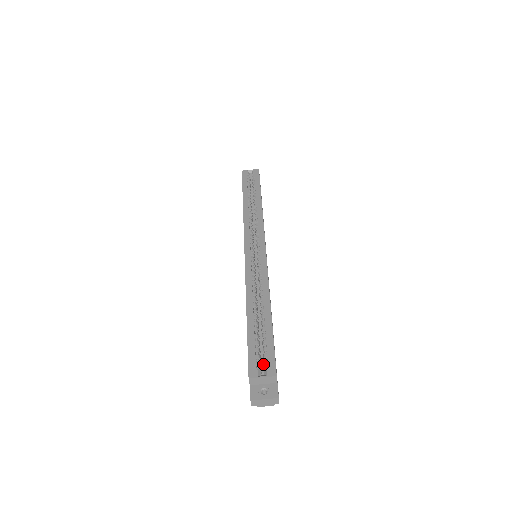
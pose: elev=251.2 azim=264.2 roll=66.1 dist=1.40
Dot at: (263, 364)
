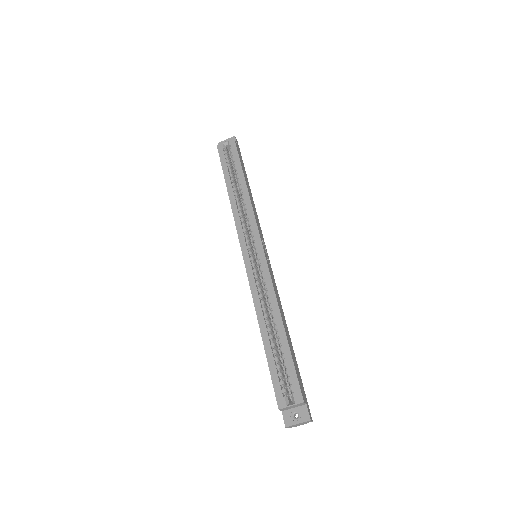
Dot at: occluded
